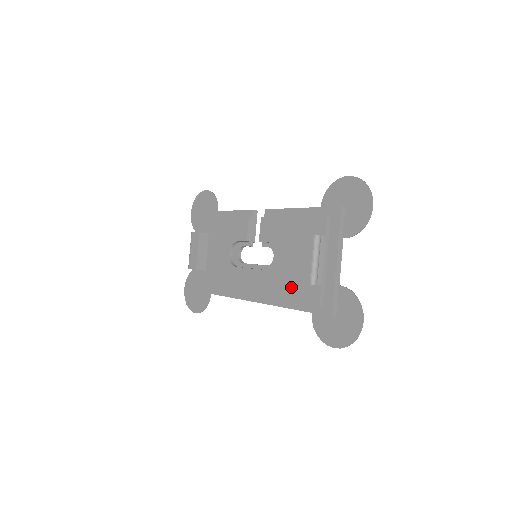
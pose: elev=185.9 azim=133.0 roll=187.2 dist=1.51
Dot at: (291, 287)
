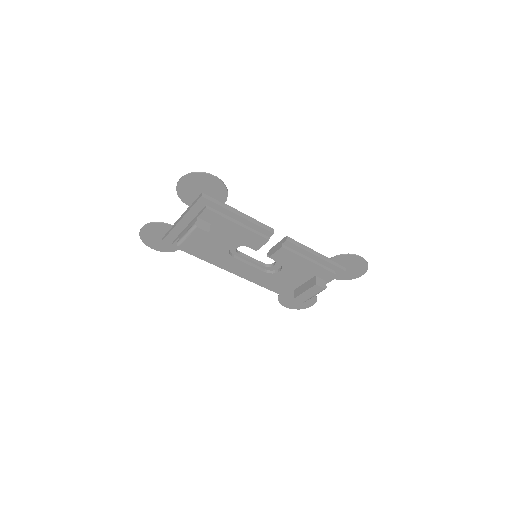
Dot at: (280, 287)
